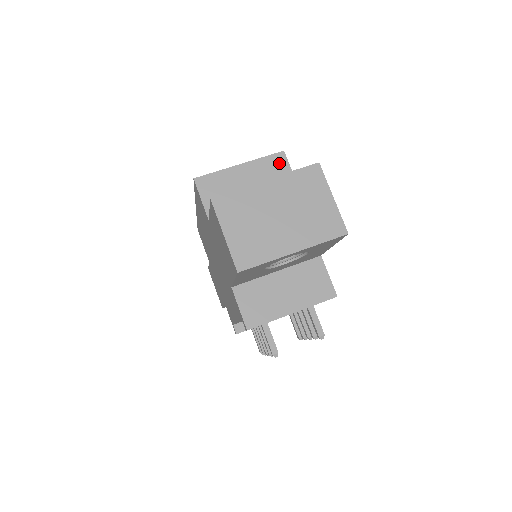
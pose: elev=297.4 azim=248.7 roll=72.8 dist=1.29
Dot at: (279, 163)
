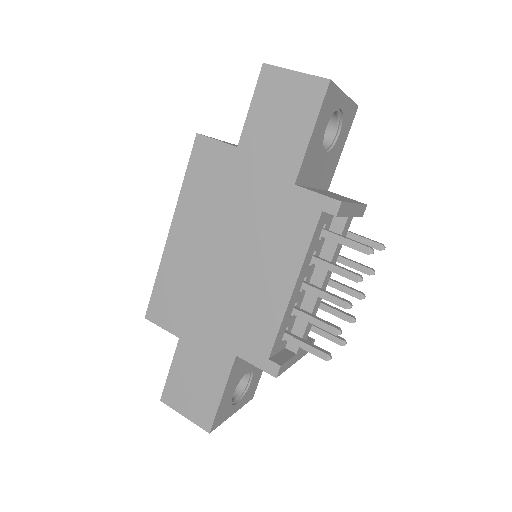
Dot at: occluded
